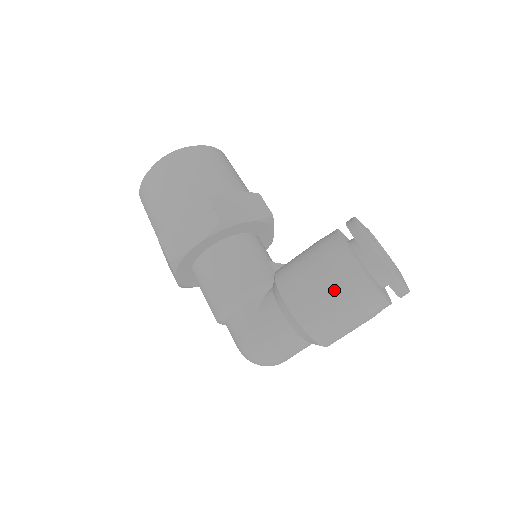
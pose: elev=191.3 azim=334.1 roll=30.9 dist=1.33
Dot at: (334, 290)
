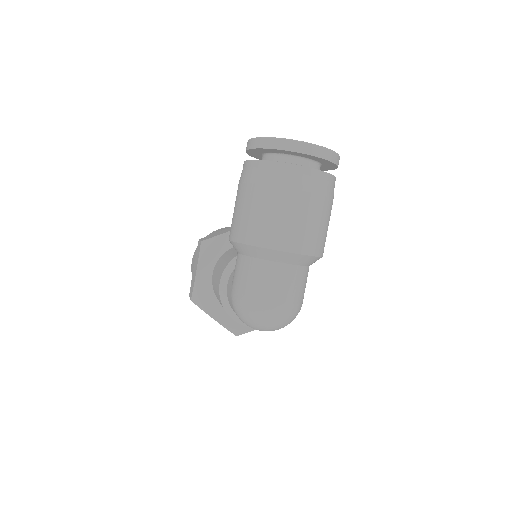
Dot at: (243, 193)
